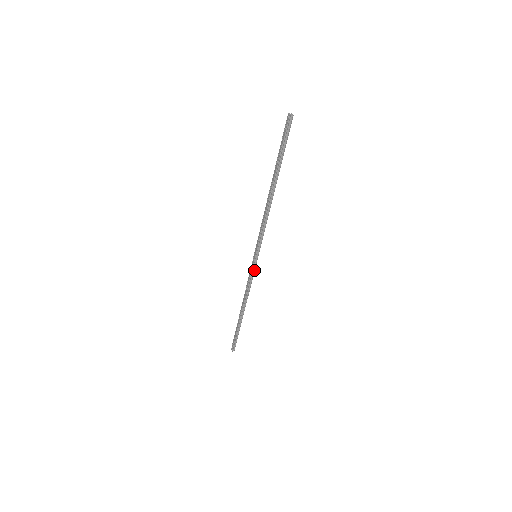
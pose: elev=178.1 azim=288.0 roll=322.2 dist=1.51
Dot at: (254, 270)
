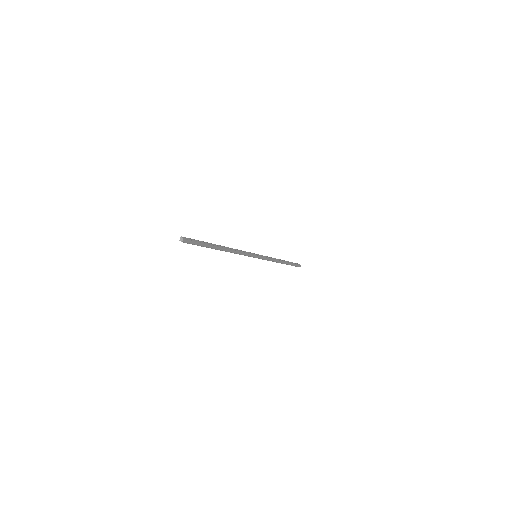
Dot at: (263, 259)
